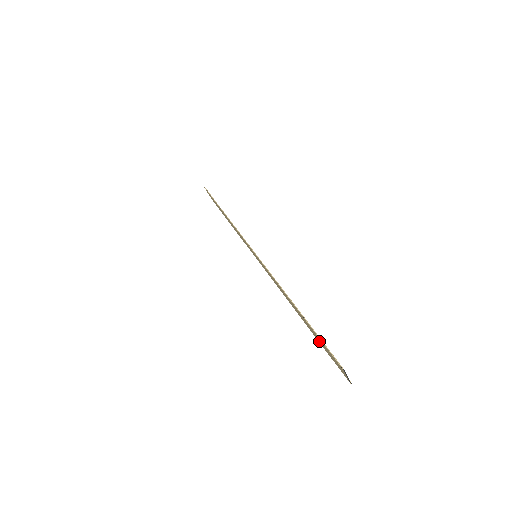
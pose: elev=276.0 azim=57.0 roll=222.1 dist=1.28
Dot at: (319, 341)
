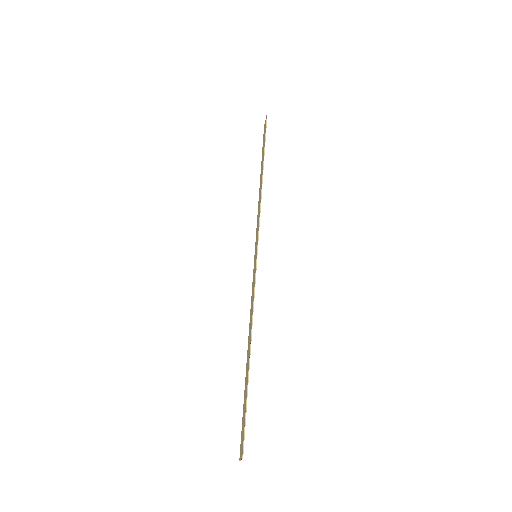
Dot at: (244, 401)
